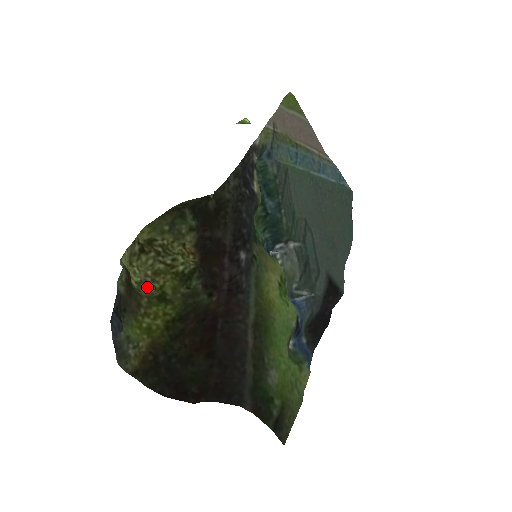
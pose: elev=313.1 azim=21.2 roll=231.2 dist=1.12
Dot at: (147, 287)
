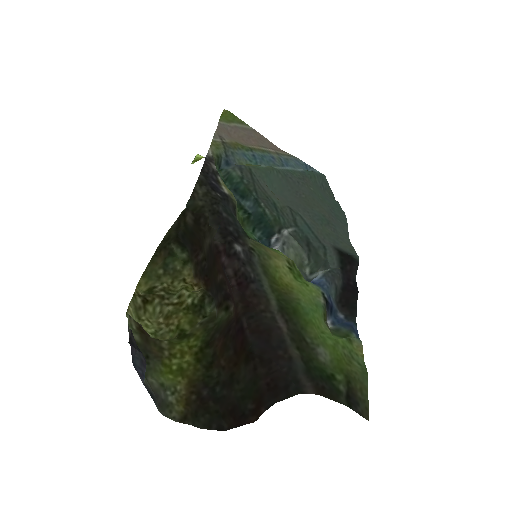
Dot at: (164, 333)
